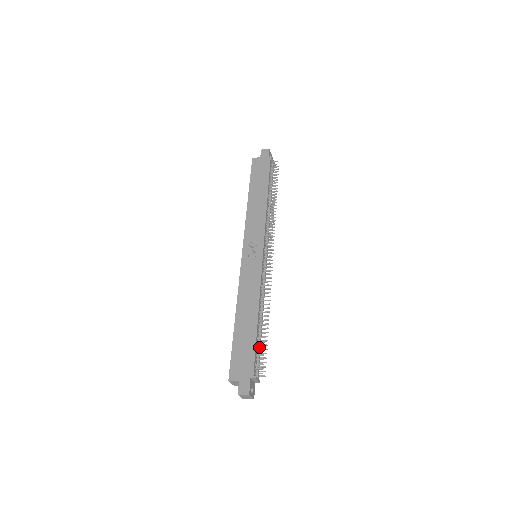
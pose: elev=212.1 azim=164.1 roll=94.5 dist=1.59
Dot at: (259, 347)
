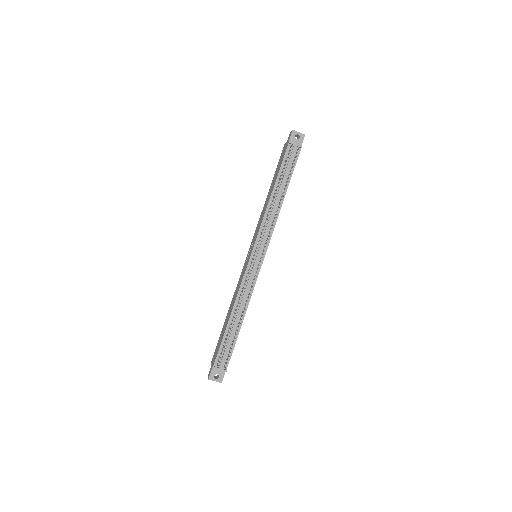
Dot at: (227, 343)
